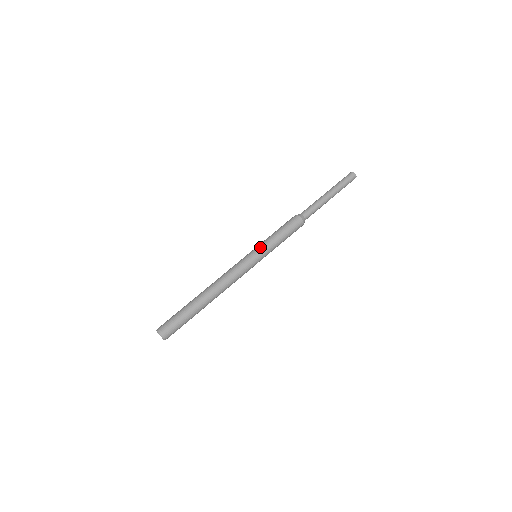
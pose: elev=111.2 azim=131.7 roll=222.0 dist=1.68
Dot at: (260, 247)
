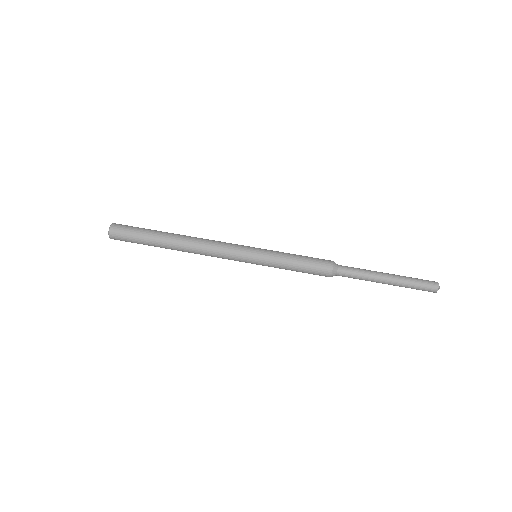
Dot at: (265, 255)
